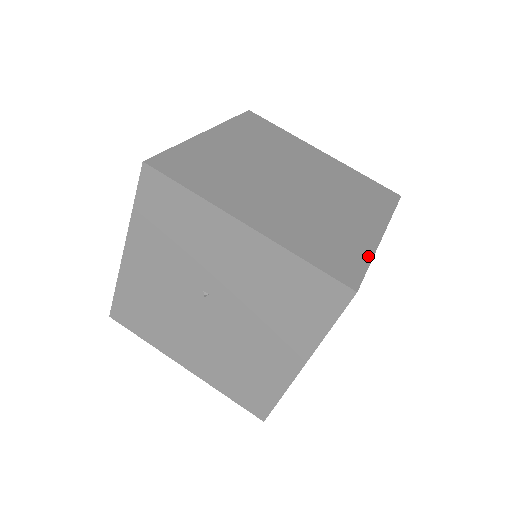
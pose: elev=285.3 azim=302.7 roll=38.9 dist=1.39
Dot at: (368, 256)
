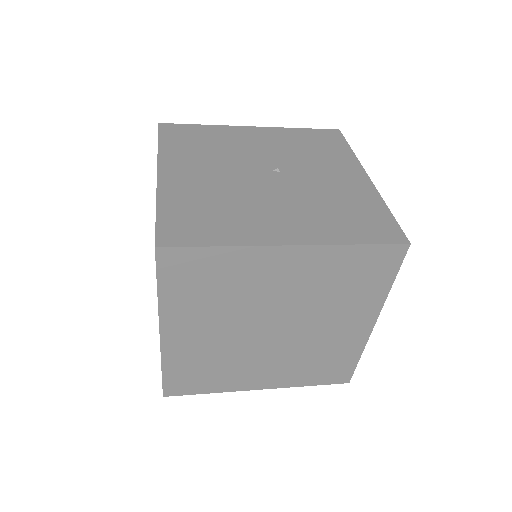
Dot at: (389, 286)
